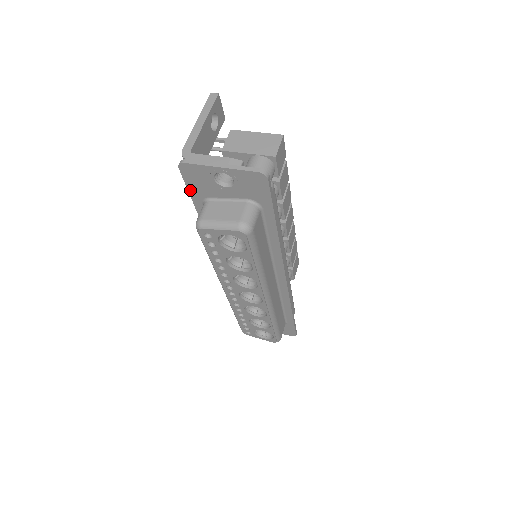
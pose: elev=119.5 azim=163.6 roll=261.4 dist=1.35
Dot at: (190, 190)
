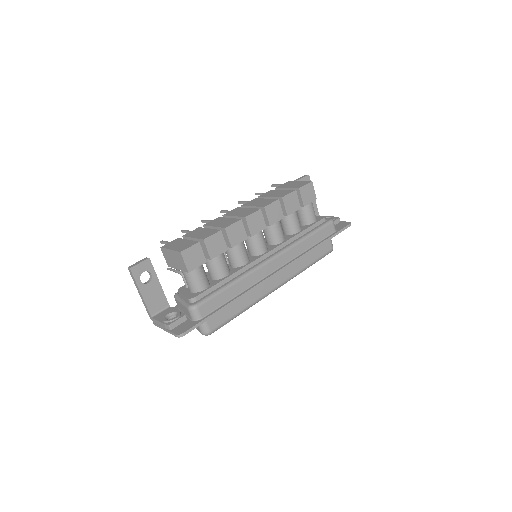
Dot at: occluded
